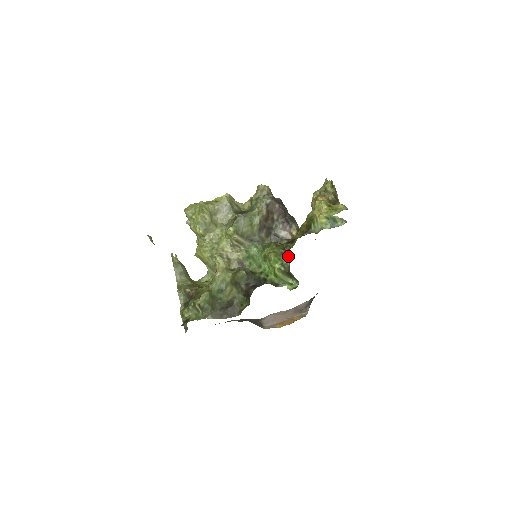
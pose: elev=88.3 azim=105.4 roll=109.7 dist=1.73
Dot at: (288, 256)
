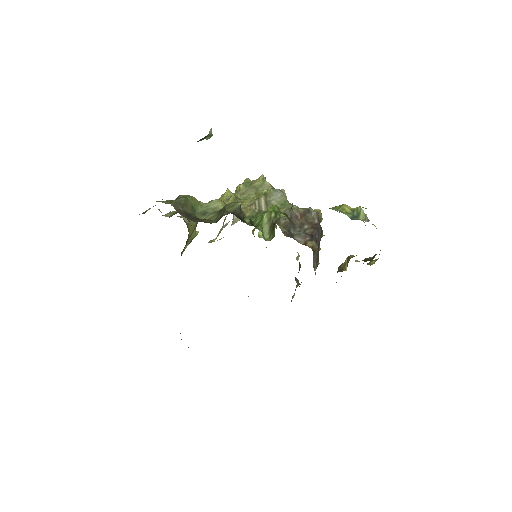
Dot at: occluded
